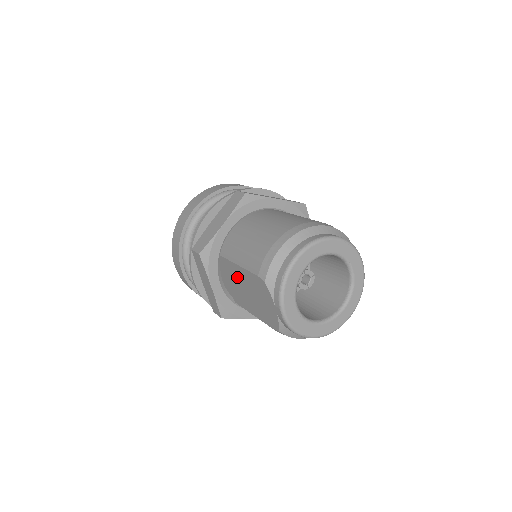
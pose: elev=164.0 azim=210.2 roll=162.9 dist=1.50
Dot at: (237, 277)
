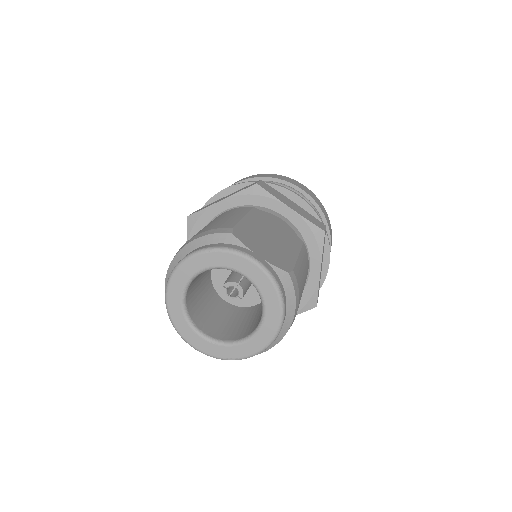
Dot at: occluded
